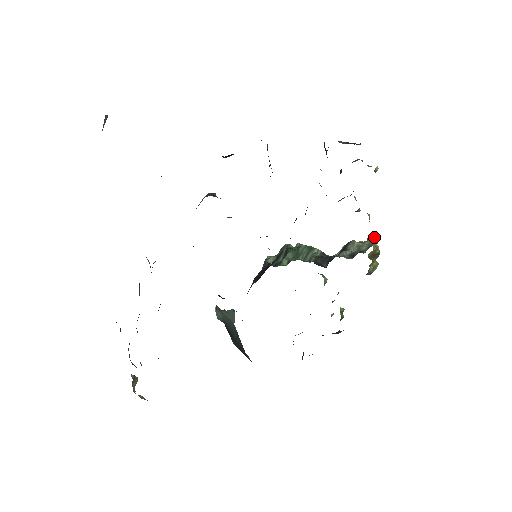
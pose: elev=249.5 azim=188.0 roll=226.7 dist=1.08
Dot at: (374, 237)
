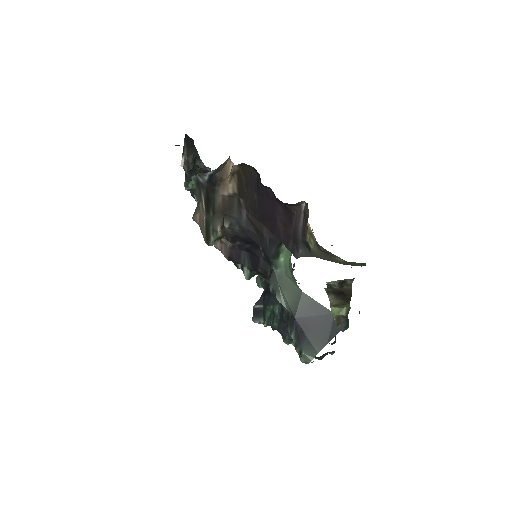
Dot at: occluded
